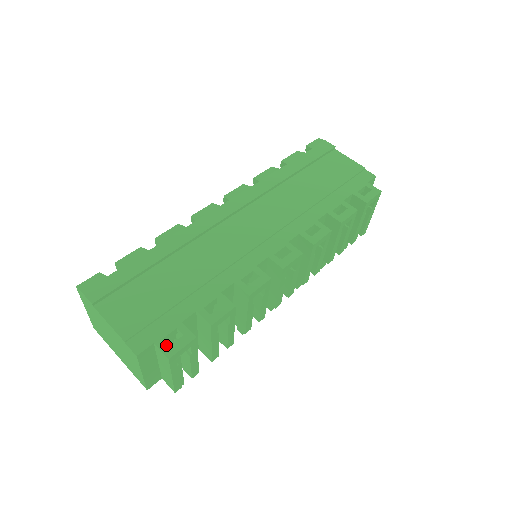
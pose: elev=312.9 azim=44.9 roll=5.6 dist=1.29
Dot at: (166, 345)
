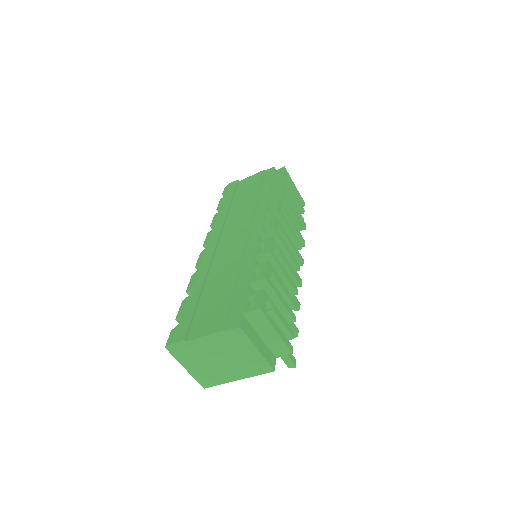
Dot at: (251, 307)
